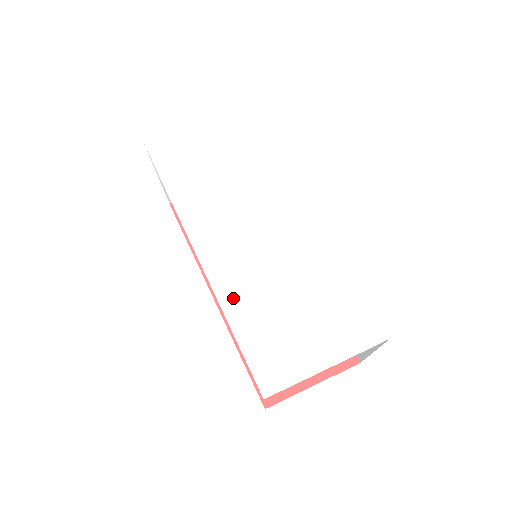
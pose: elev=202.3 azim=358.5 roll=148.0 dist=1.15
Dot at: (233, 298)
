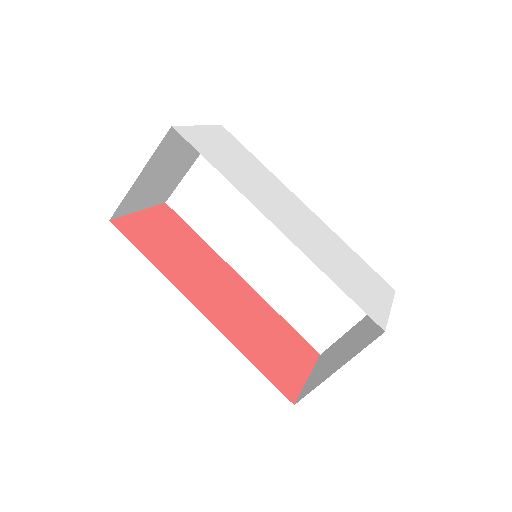
Dot at: (319, 261)
